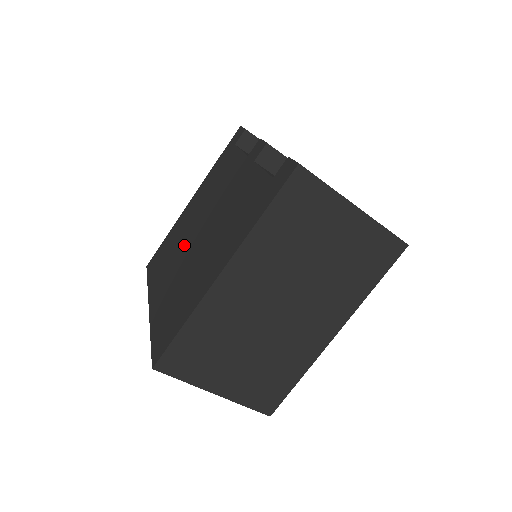
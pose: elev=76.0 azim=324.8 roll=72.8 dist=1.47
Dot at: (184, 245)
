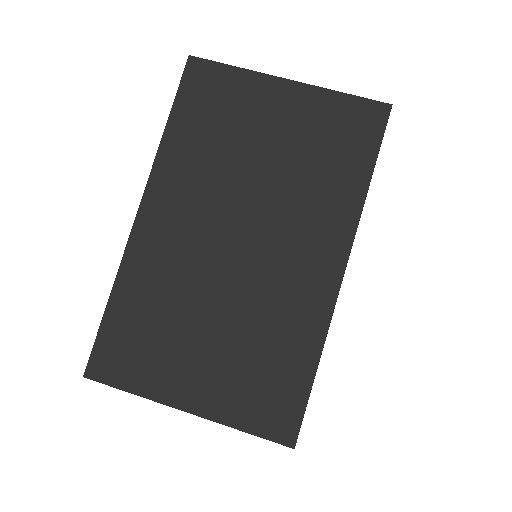
Dot at: occluded
